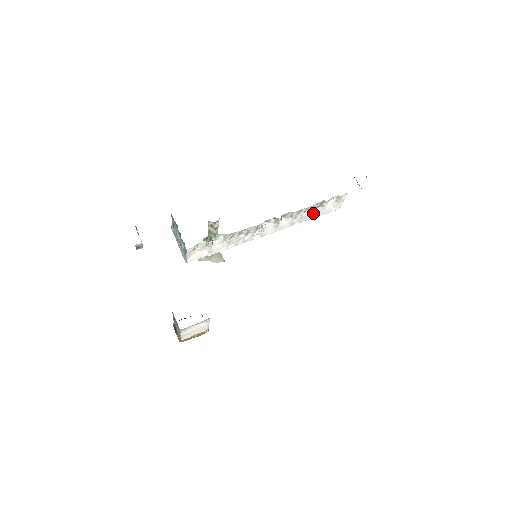
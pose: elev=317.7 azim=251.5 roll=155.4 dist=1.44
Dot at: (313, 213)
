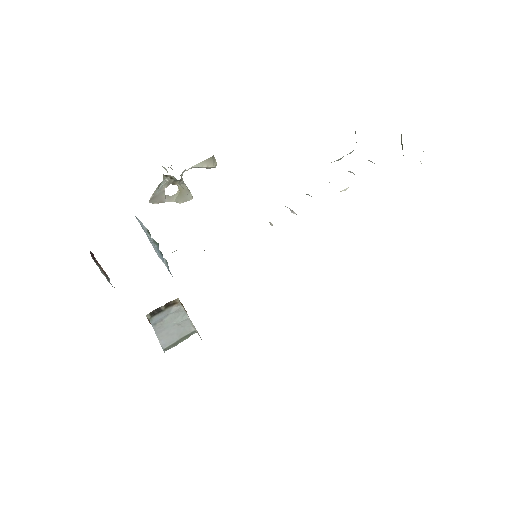
Dot at: occluded
